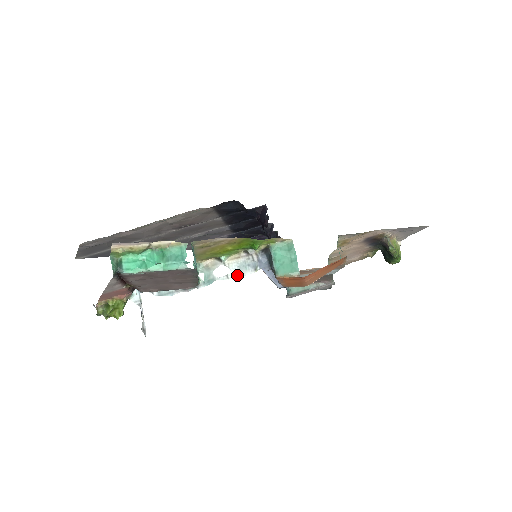
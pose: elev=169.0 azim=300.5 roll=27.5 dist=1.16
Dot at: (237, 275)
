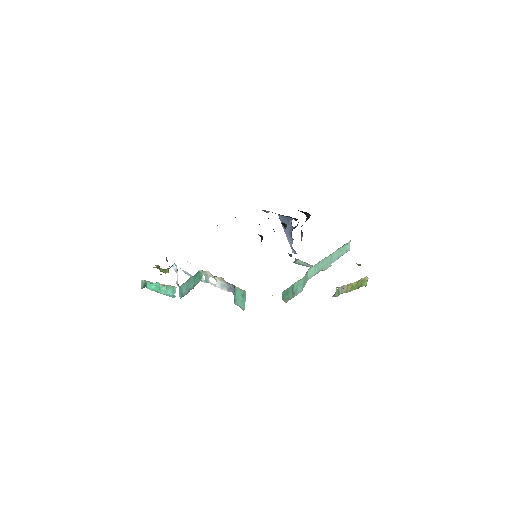
Dot at: (219, 287)
